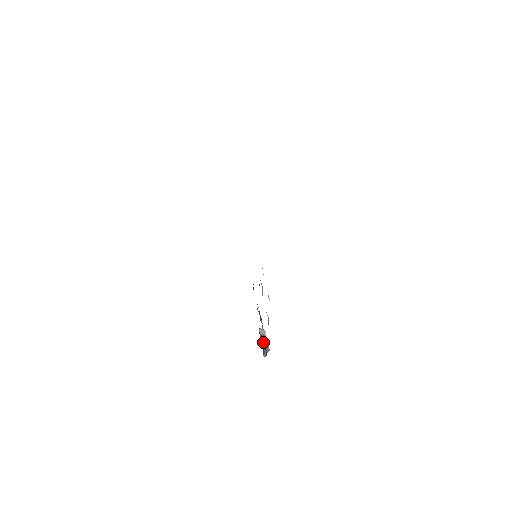
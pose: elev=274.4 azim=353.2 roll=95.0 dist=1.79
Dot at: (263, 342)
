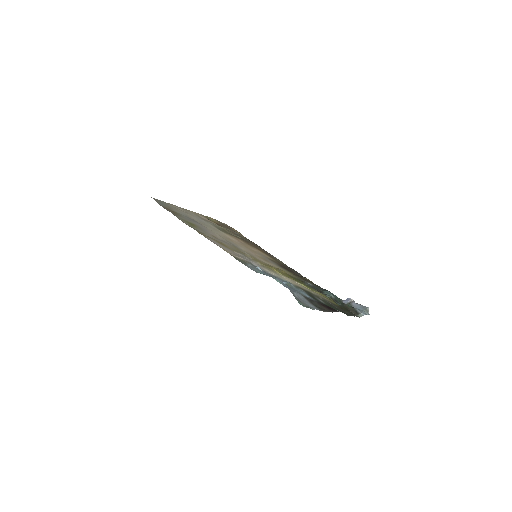
Dot at: (353, 307)
